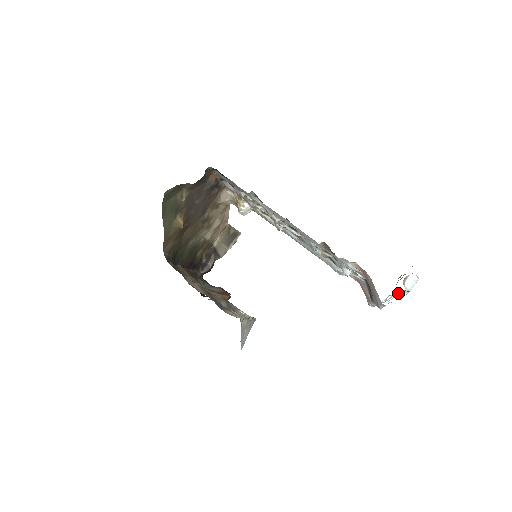
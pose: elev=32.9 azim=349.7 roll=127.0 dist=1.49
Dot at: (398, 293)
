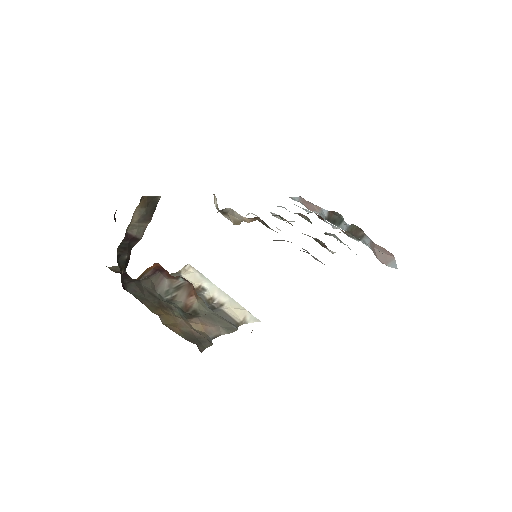
Dot at: occluded
